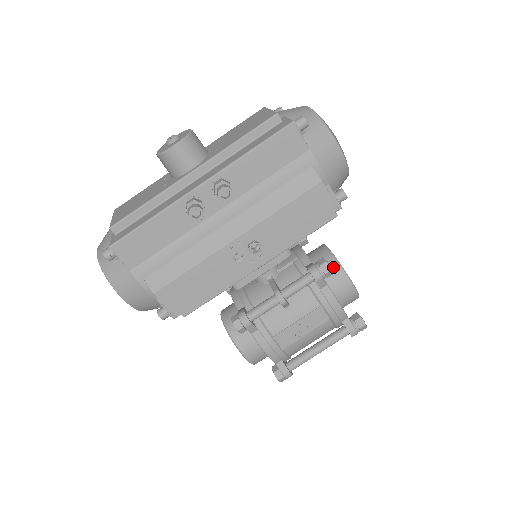
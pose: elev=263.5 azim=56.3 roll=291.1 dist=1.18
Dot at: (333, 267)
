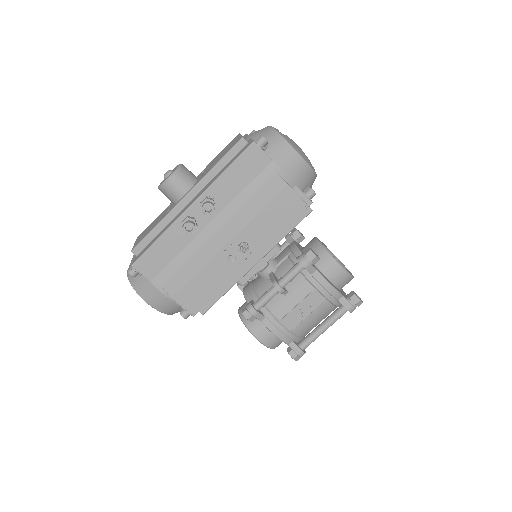
Dot at: (322, 254)
